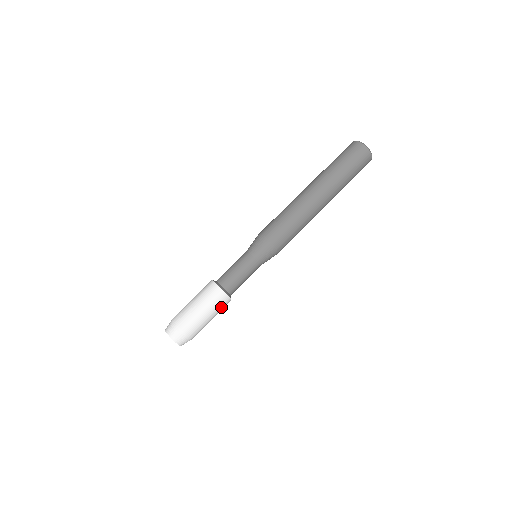
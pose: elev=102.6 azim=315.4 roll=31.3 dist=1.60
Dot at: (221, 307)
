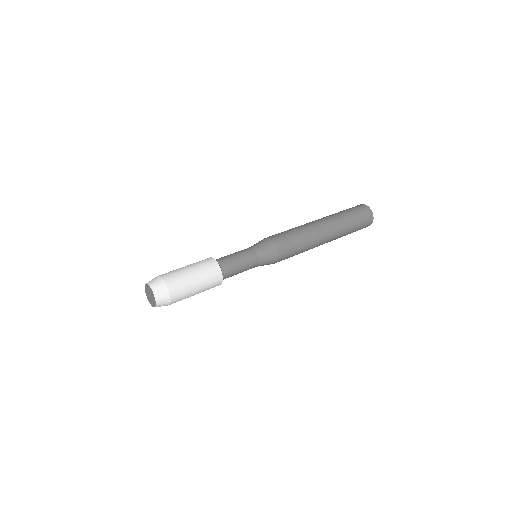
Dot at: (205, 266)
